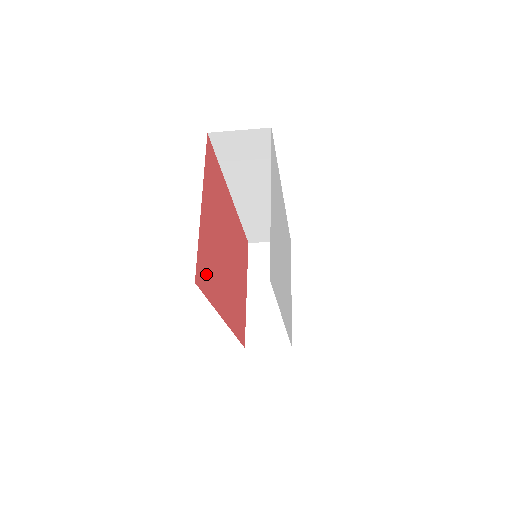
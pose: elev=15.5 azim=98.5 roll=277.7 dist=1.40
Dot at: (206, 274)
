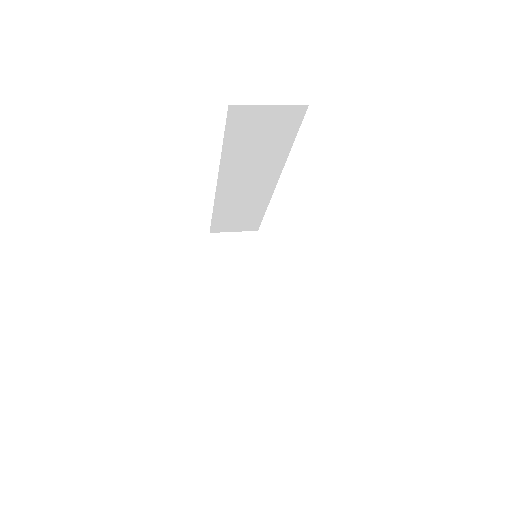
Dot at: occluded
